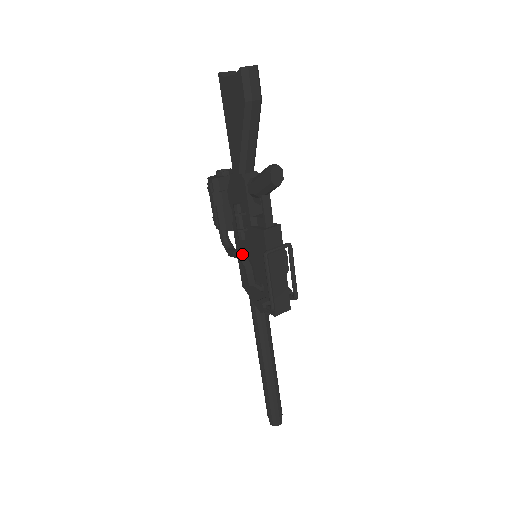
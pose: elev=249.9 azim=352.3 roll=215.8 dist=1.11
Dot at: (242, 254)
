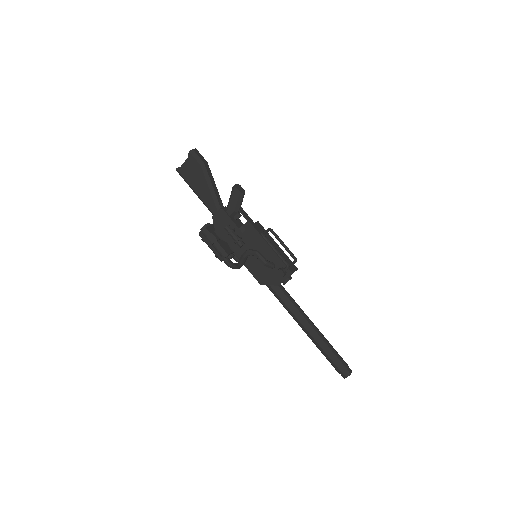
Dot at: (248, 250)
